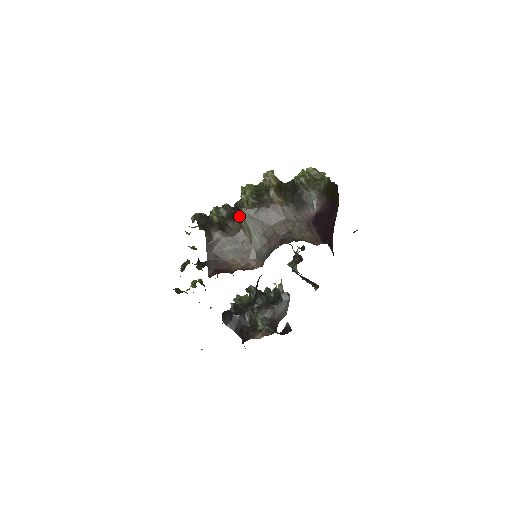
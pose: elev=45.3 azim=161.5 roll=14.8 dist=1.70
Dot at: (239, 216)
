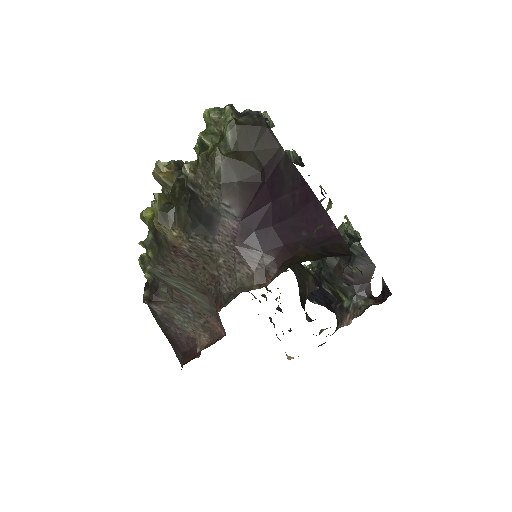
Dot at: occluded
